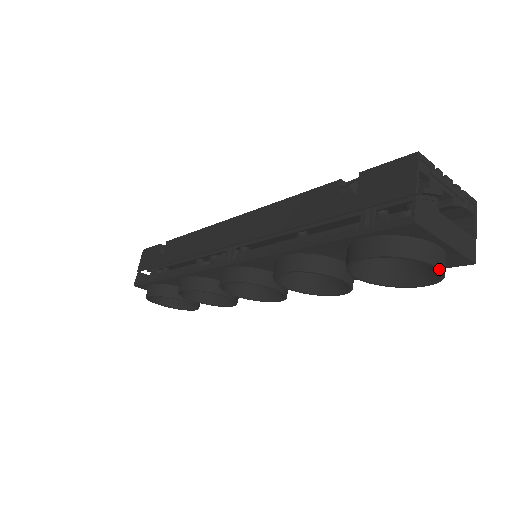
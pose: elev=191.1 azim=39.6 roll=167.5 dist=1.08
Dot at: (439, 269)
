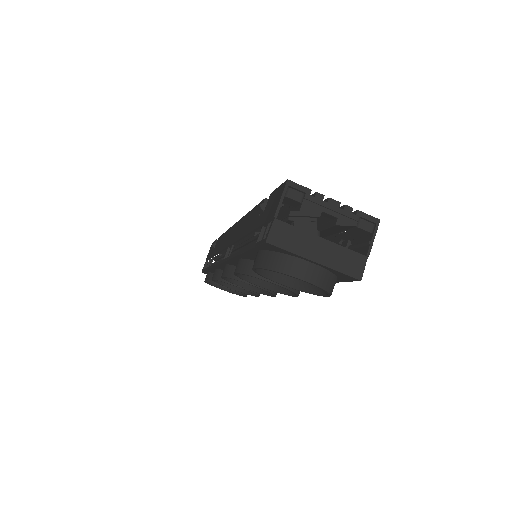
Dot at: (309, 283)
